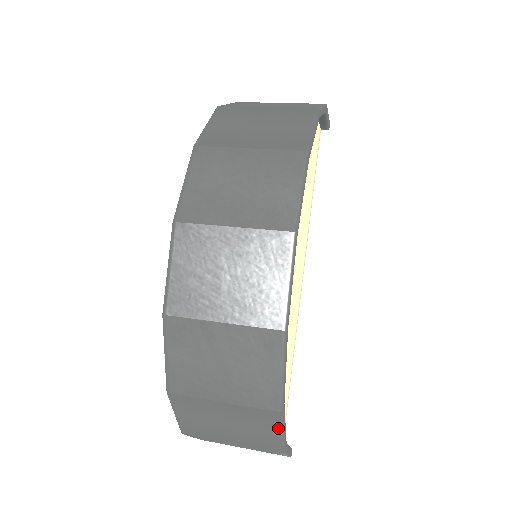
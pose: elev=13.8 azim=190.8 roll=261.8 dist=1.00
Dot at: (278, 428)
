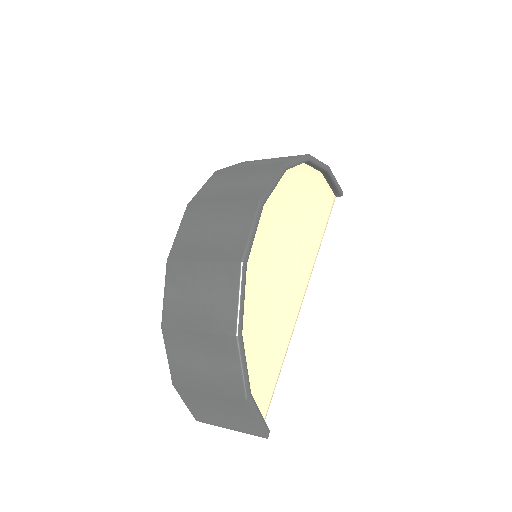
Dot at: (238, 360)
